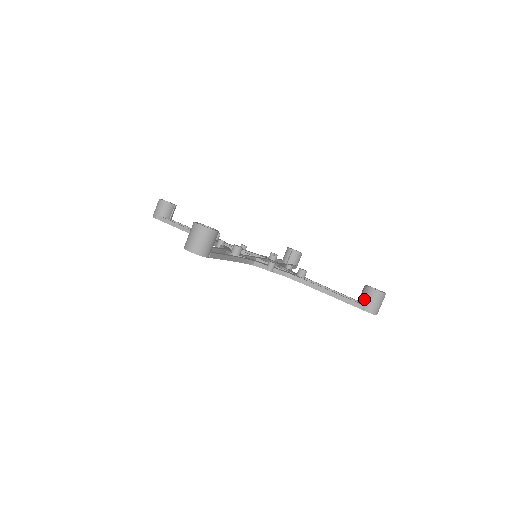
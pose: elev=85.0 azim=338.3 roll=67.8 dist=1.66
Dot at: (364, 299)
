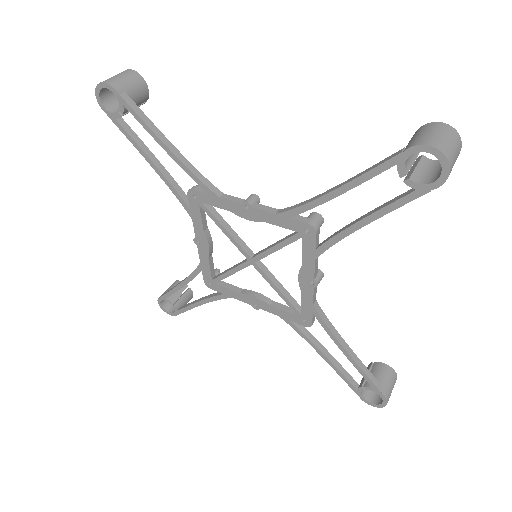
Dot at: (406, 146)
